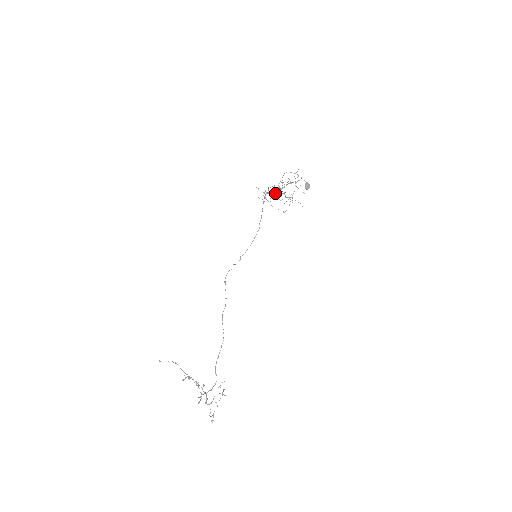
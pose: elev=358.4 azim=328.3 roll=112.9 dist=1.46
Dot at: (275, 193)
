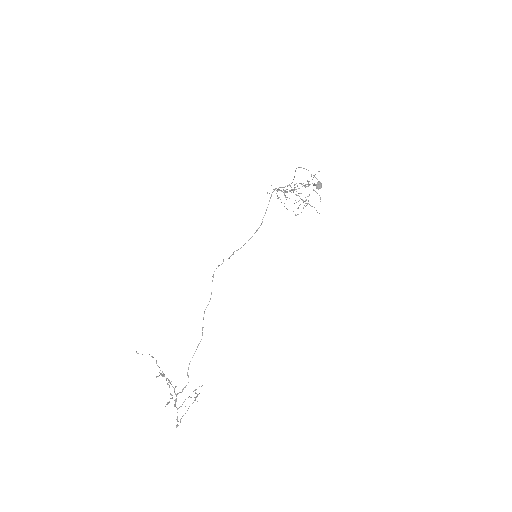
Dot at: (286, 191)
